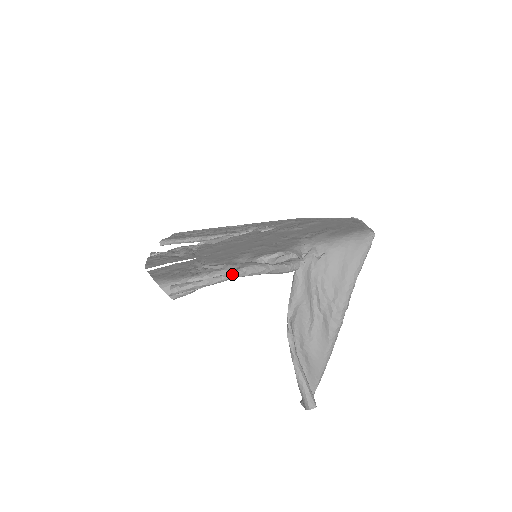
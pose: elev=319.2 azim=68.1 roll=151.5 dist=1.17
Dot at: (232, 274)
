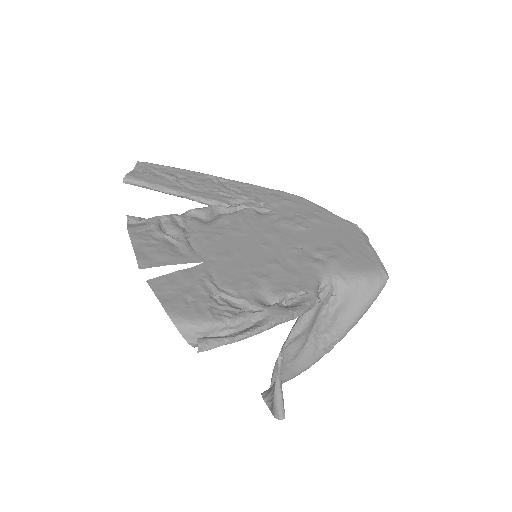
Dot at: (262, 329)
